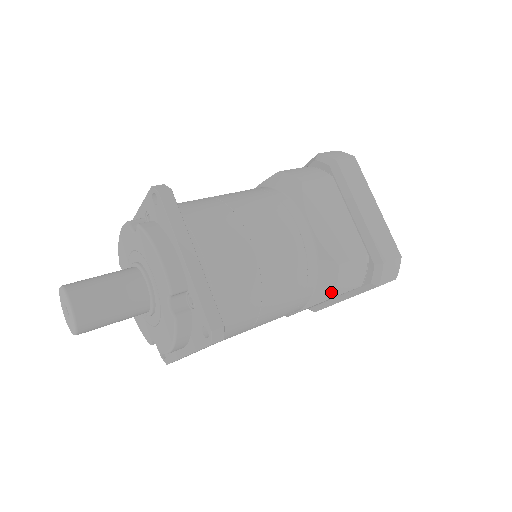
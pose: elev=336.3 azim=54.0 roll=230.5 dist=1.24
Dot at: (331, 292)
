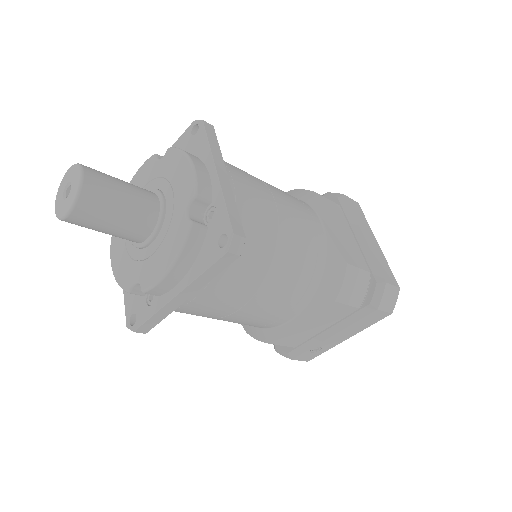
Dot at: (334, 294)
